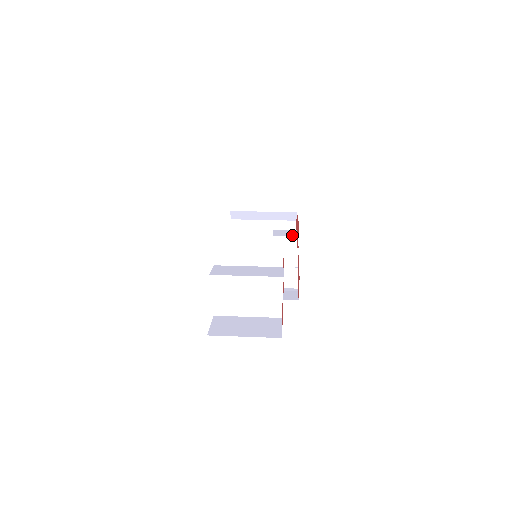
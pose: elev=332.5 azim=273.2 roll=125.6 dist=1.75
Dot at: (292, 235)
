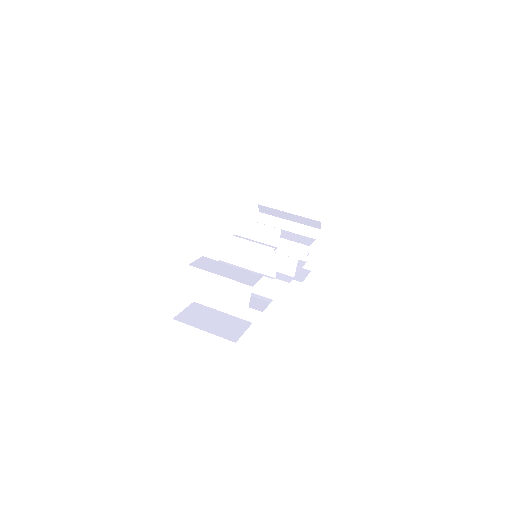
Dot at: (305, 244)
